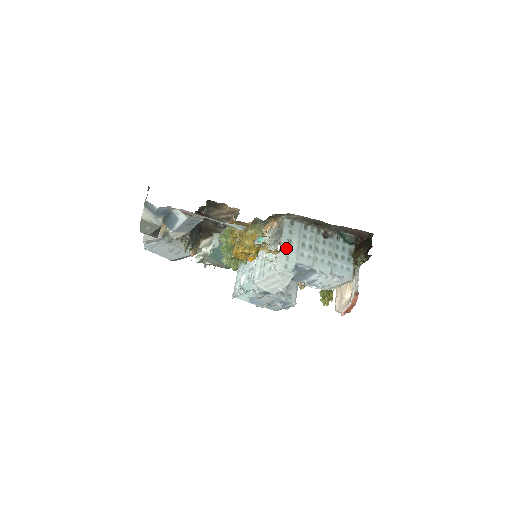
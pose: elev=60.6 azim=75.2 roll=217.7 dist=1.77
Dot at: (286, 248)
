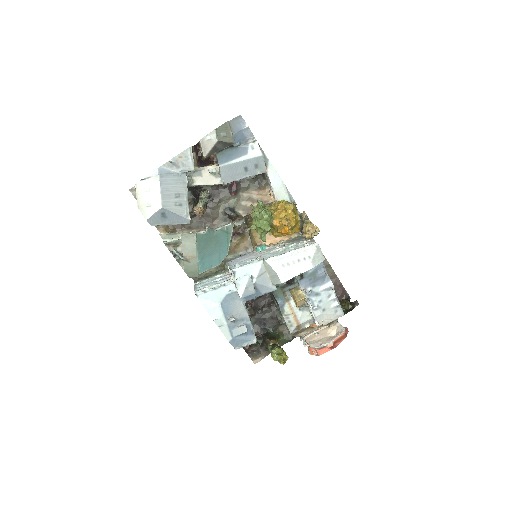
Dot at: occluded
